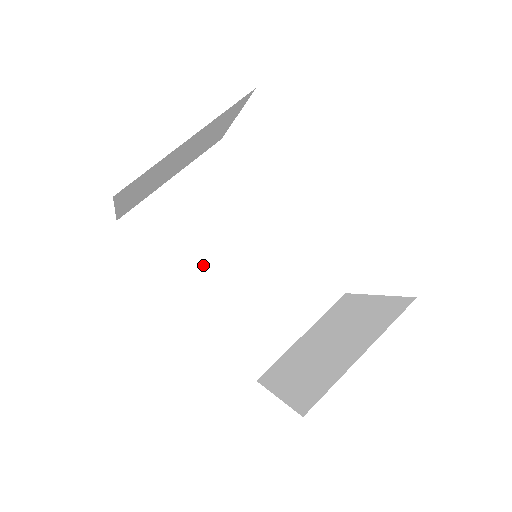
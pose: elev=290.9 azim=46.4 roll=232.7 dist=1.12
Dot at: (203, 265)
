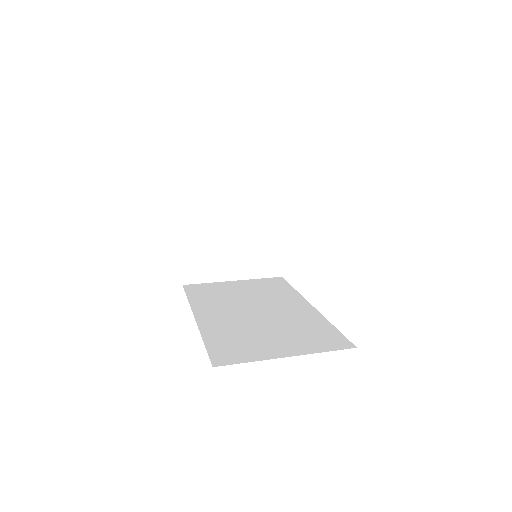
Dot at: (223, 307)
